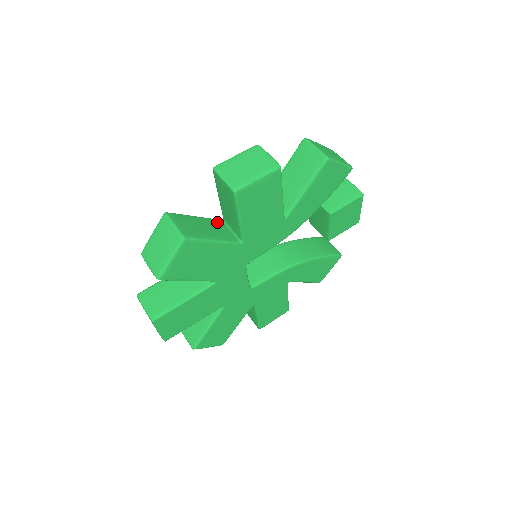
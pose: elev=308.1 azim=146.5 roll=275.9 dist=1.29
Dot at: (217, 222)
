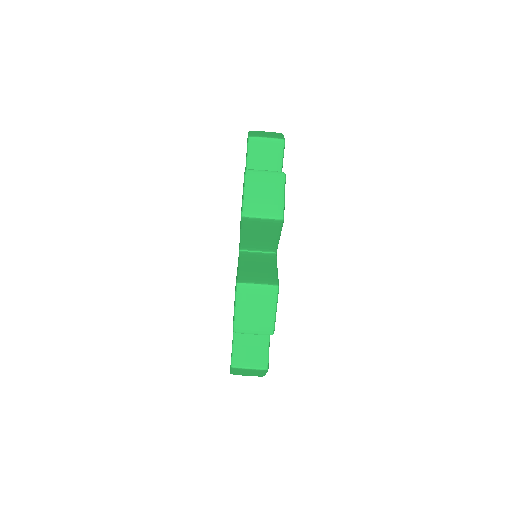
Dot at: (246, 256)
